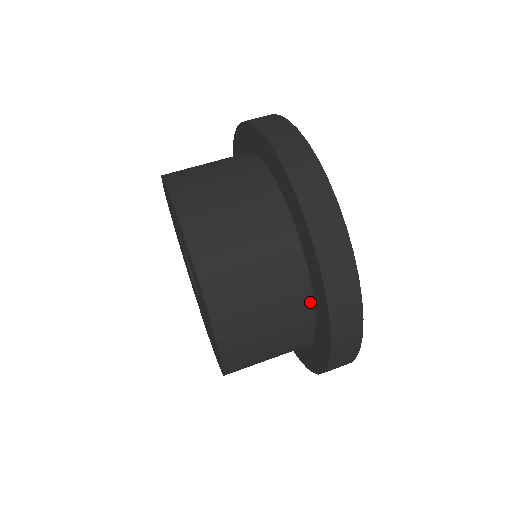
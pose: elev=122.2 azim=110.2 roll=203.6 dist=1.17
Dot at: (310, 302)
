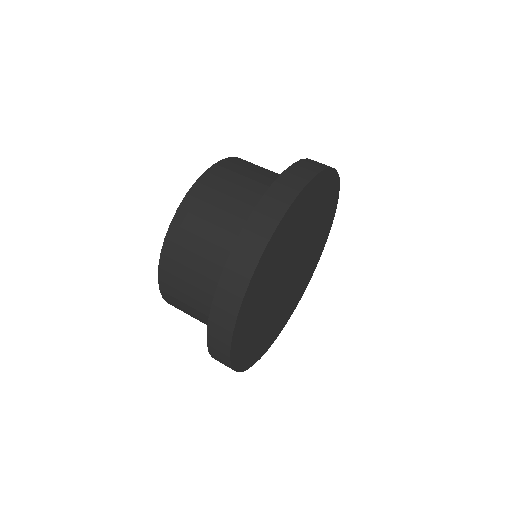
Dot at: occluded
